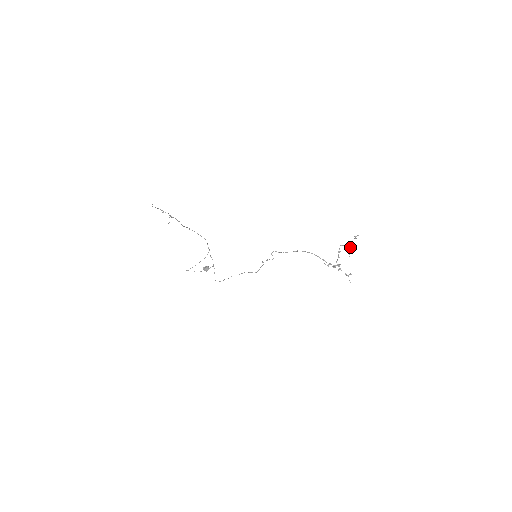
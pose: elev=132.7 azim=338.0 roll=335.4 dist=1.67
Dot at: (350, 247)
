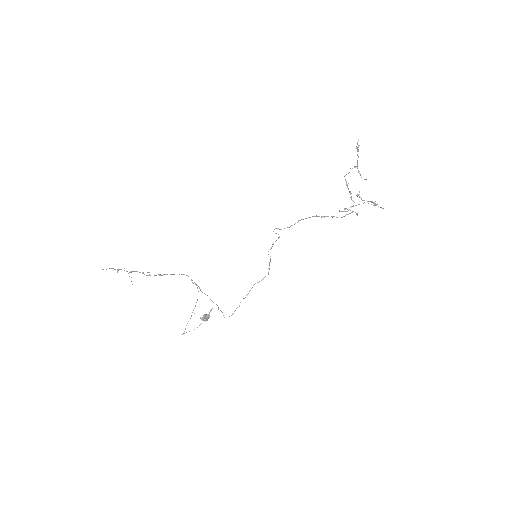
Dot at: (357, 168)
